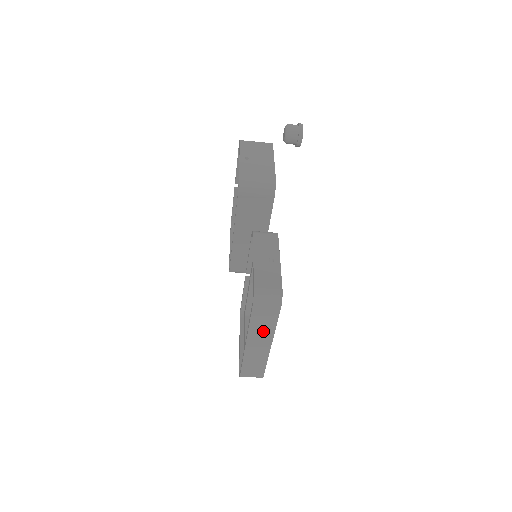
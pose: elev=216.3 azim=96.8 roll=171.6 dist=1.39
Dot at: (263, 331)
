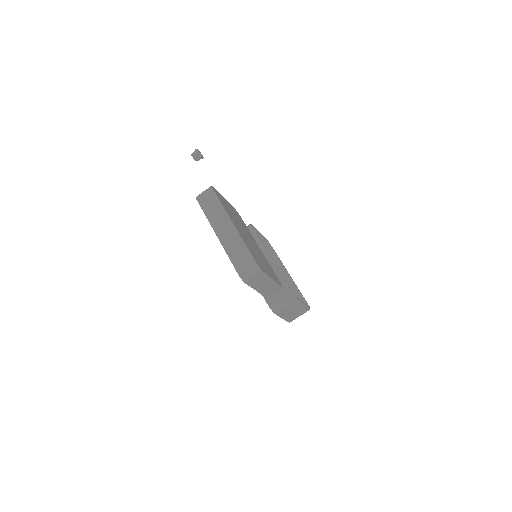
Dot at: (218, 215)
